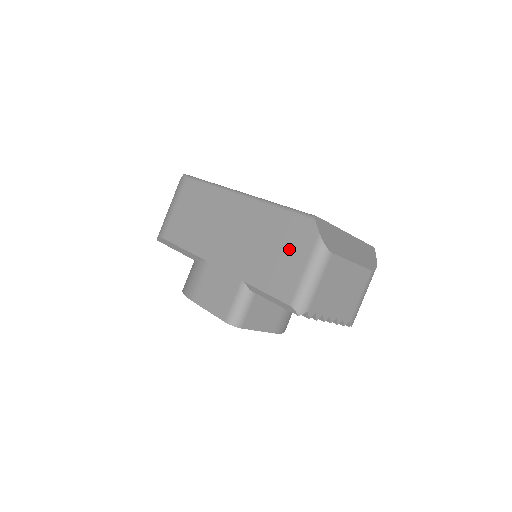
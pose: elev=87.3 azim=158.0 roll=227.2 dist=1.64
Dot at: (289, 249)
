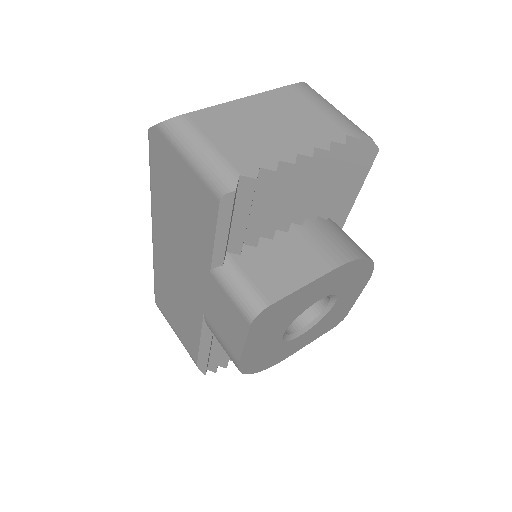
Dot at: (174, 180)
